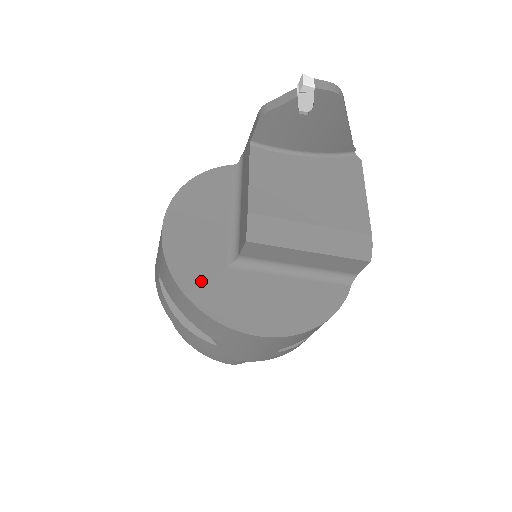
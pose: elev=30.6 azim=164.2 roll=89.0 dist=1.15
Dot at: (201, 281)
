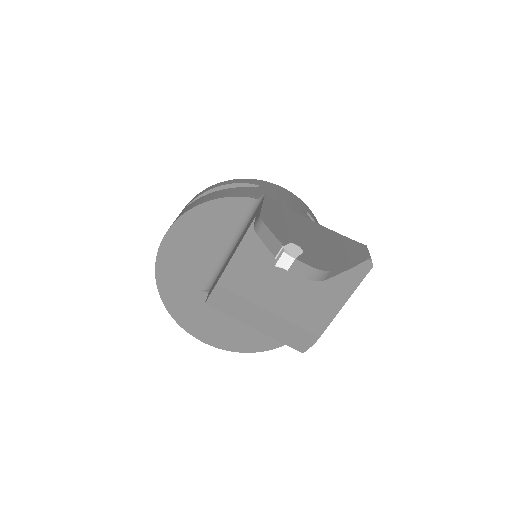
Dot at: (176, 293)
